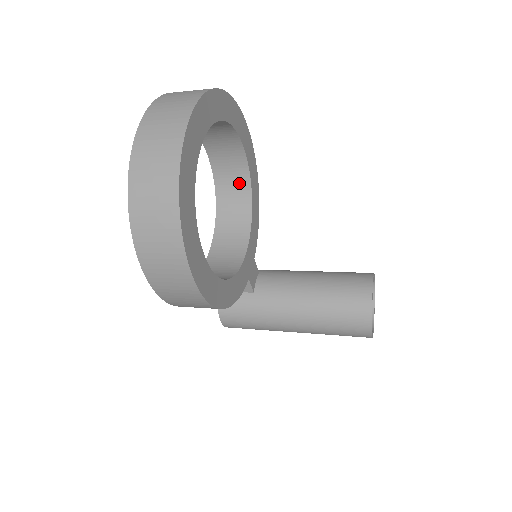
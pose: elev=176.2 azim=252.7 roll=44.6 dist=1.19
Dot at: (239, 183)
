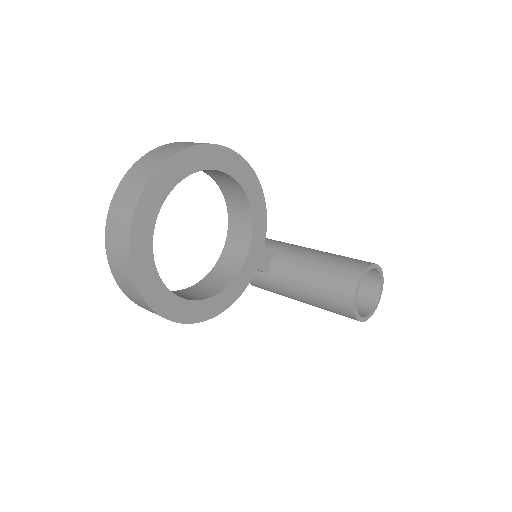
Dot at: (236, 190)
